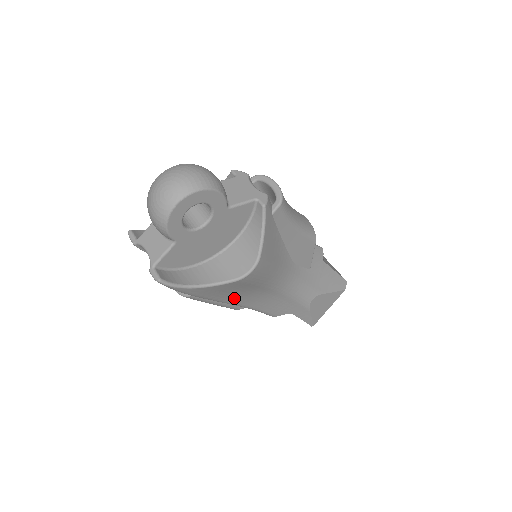
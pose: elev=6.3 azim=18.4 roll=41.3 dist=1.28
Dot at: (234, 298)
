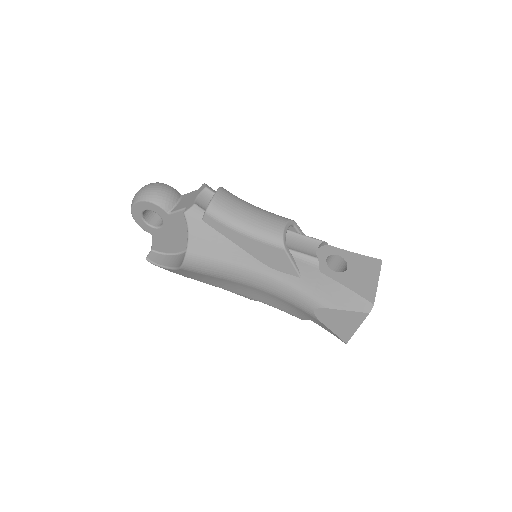
Dot at: (223, 286)
